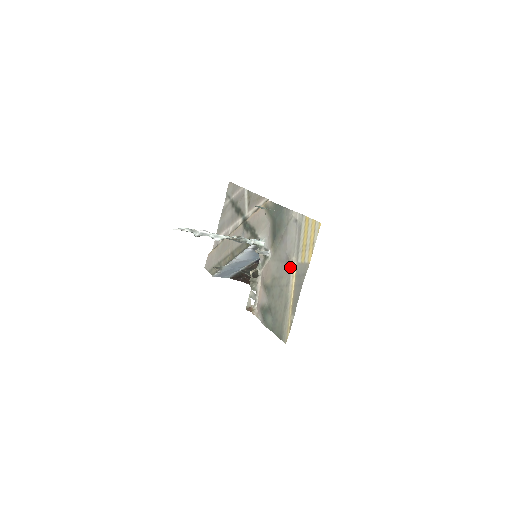
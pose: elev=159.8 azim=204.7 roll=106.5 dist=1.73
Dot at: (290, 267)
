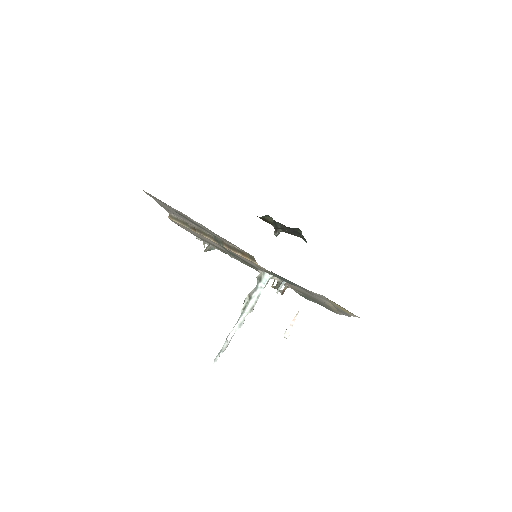
Dot at: occluded
